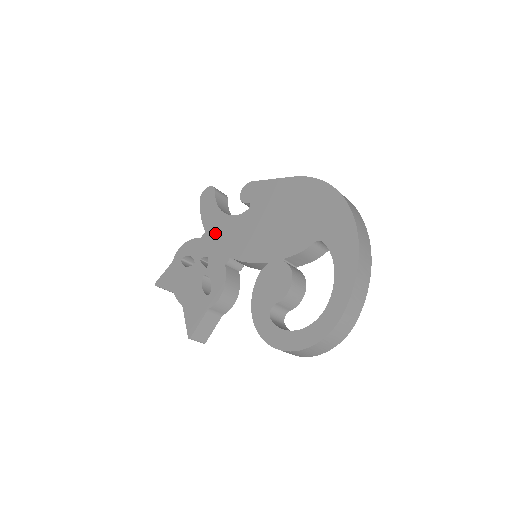
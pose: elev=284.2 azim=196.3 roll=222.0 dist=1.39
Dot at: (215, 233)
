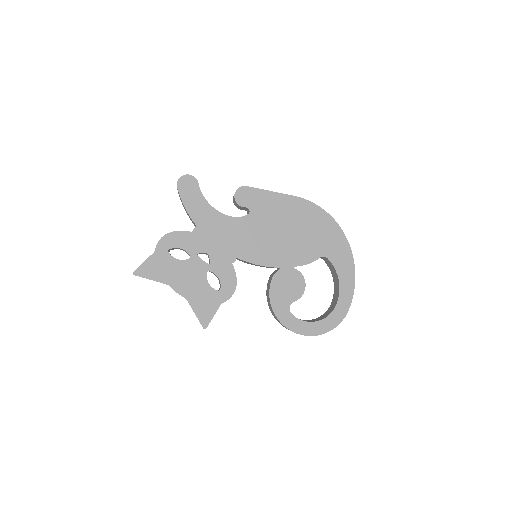
Dot at: (211, 230)
